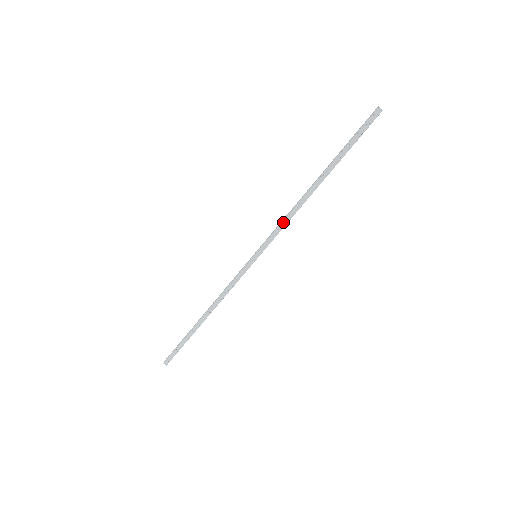
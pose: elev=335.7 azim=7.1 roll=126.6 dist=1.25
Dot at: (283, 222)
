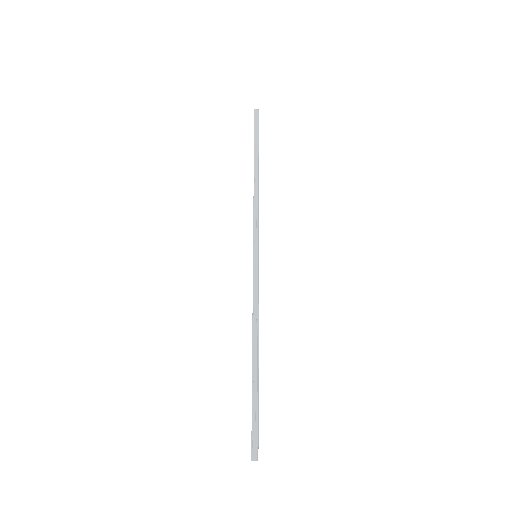
Dot at: (254, 213)
